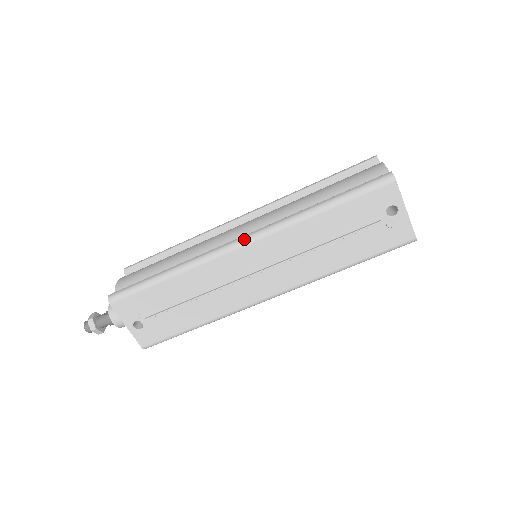
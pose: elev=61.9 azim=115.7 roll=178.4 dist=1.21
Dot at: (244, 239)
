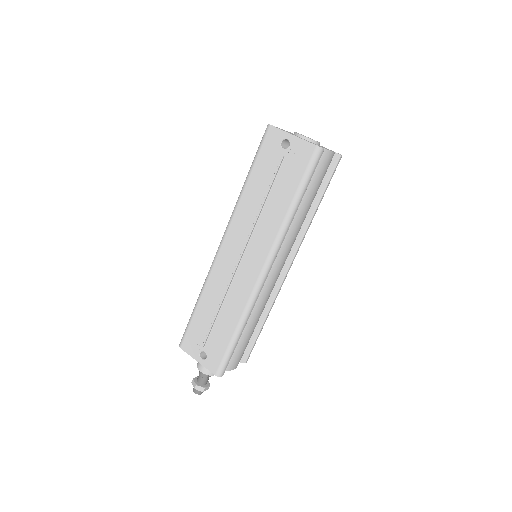
Dot at: (221, 240)
